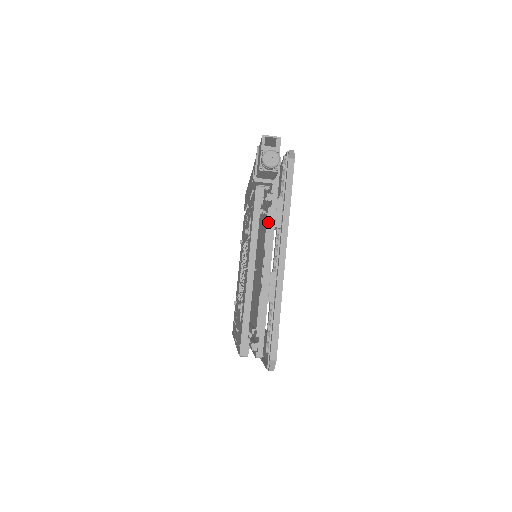
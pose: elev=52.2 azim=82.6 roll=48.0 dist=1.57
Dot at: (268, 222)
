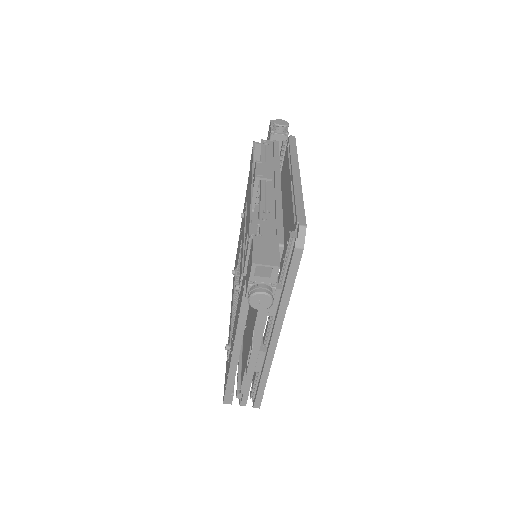
Dot at: (260, 311)
